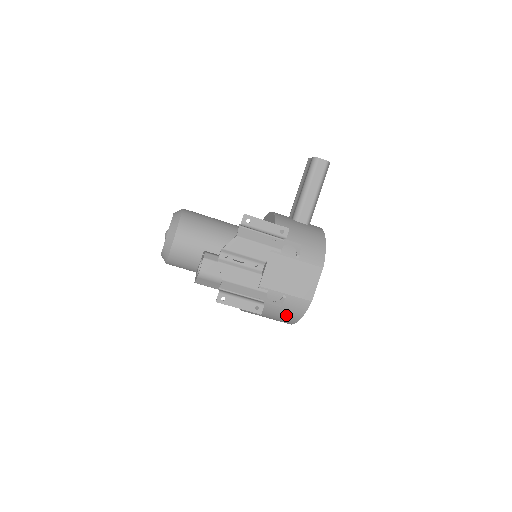
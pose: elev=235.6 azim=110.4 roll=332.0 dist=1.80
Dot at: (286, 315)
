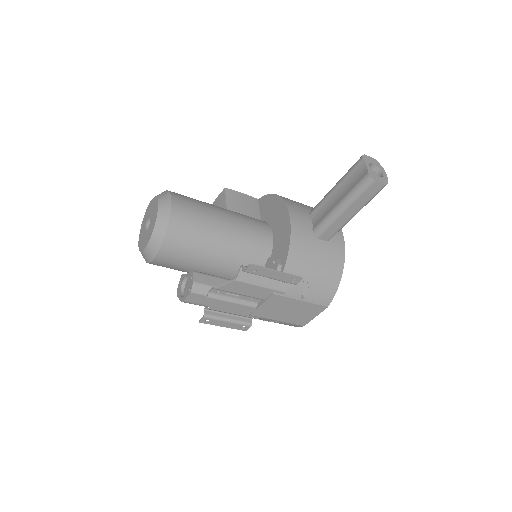
Dot at: occluded
